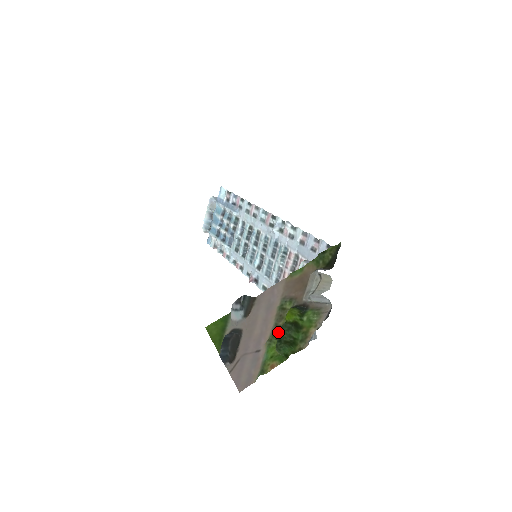
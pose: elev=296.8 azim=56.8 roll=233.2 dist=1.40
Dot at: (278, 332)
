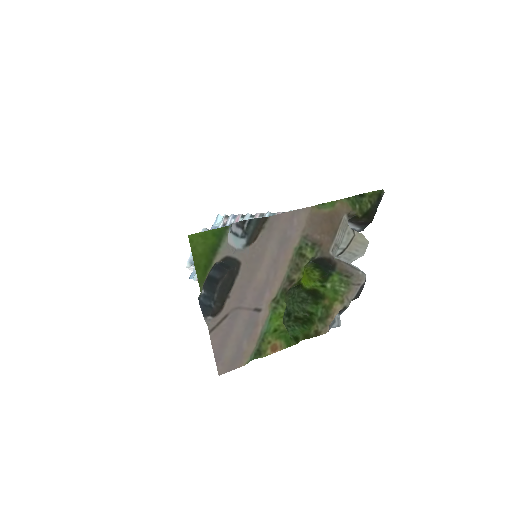
Dot at: (288, 300)
